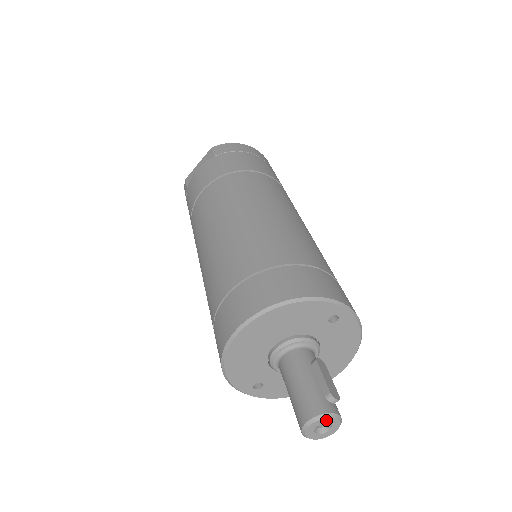
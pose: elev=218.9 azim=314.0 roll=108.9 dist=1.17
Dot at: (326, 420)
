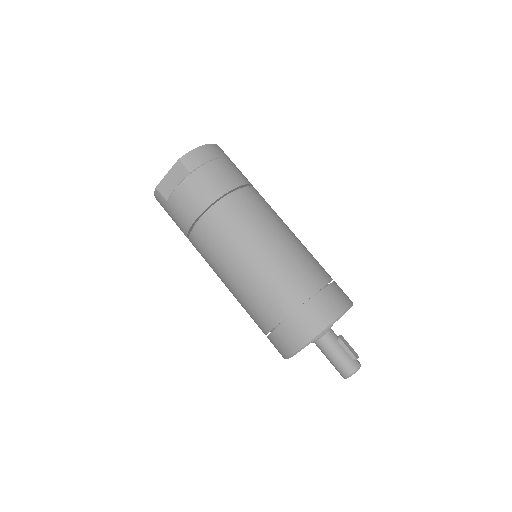
Dot at: occluded
